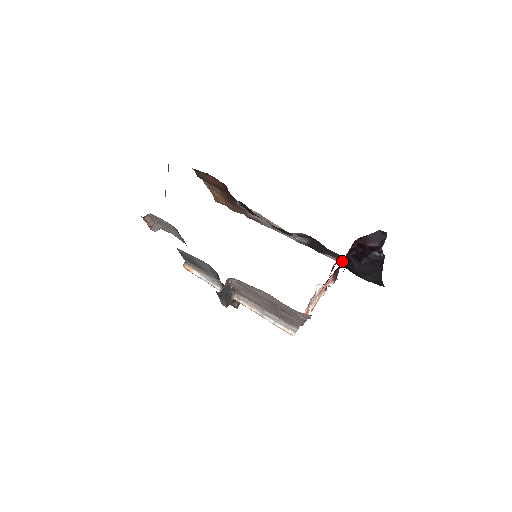
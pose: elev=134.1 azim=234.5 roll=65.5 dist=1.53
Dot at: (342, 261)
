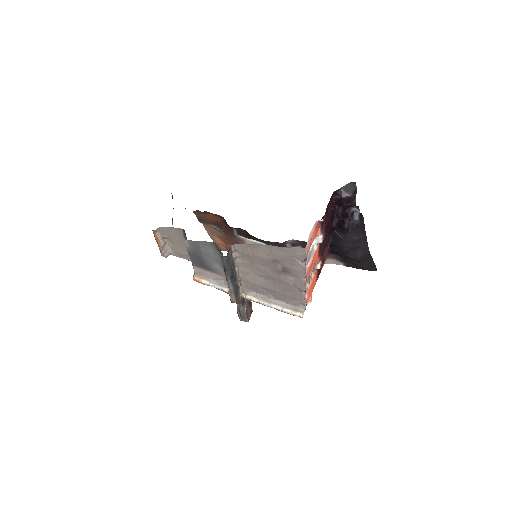
Dot at: (328, 228)
